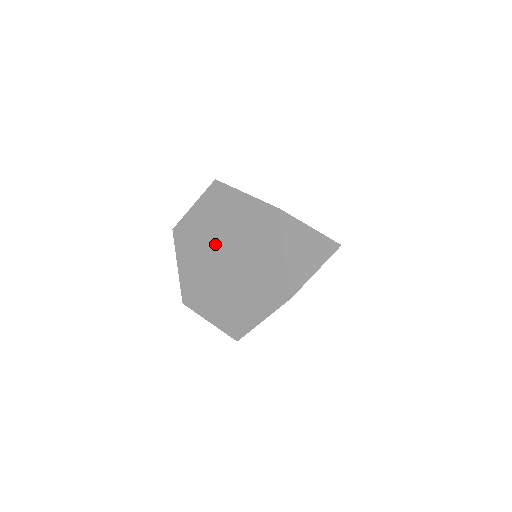
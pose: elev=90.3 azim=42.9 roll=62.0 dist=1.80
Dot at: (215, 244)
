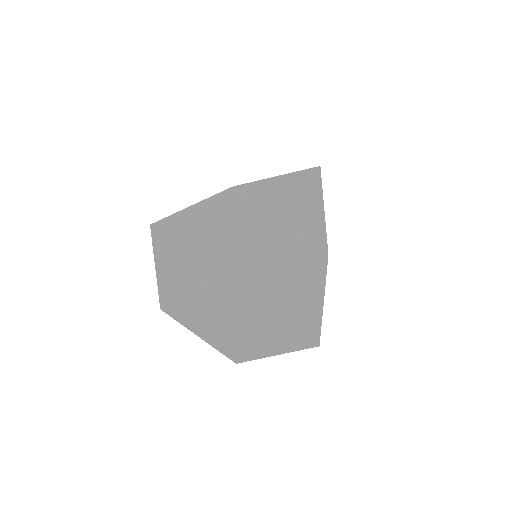
Dot at: (210, 282)
